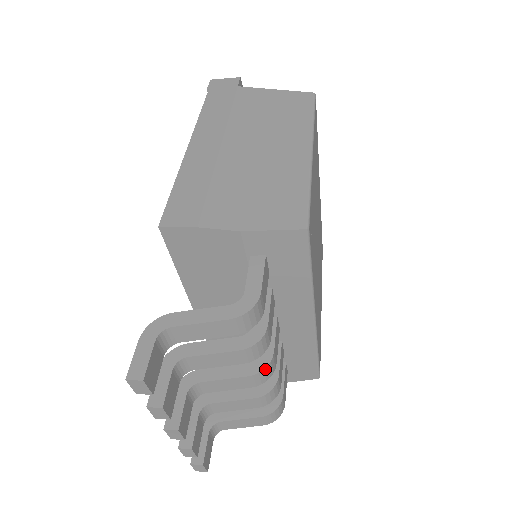
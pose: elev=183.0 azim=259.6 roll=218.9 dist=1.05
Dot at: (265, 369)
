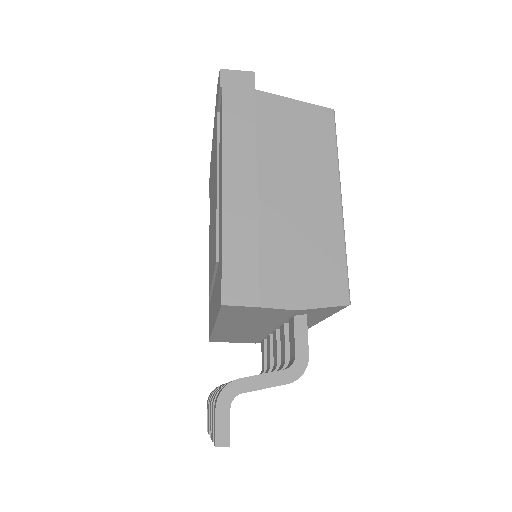
Dot at: occluded
